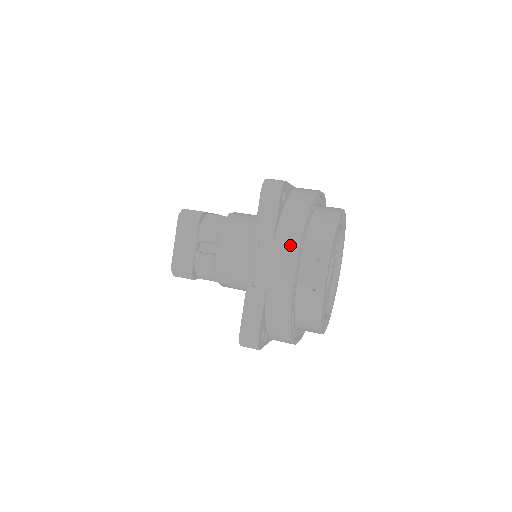
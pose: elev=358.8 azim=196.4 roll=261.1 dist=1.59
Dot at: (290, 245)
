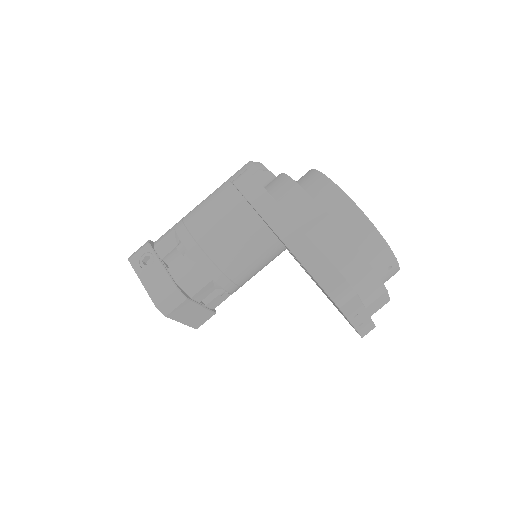
Dot at: (378, 295)
